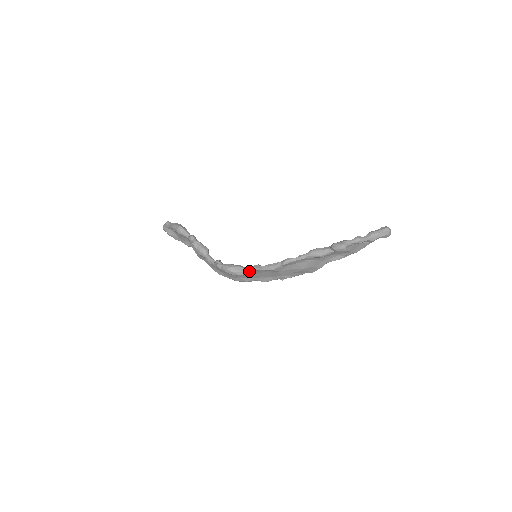
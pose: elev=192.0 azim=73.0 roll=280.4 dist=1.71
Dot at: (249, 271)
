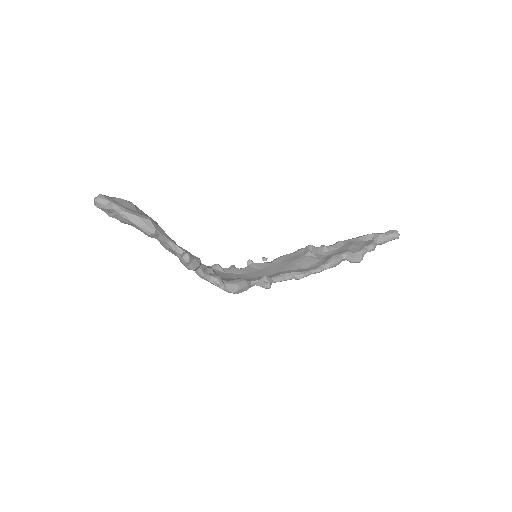
Dot at: (254, 285)
